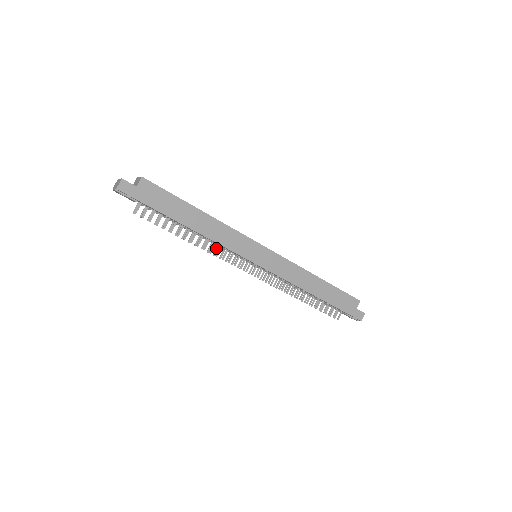
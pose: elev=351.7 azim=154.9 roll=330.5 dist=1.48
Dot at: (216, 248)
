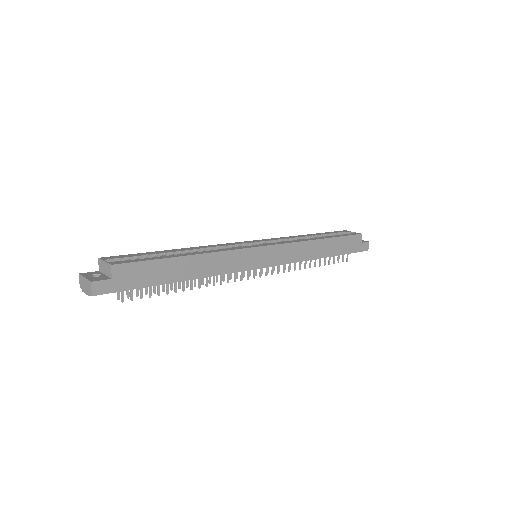
Dot at: occluded
